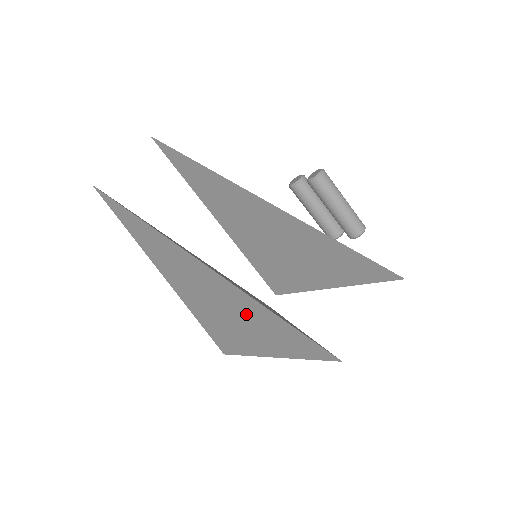
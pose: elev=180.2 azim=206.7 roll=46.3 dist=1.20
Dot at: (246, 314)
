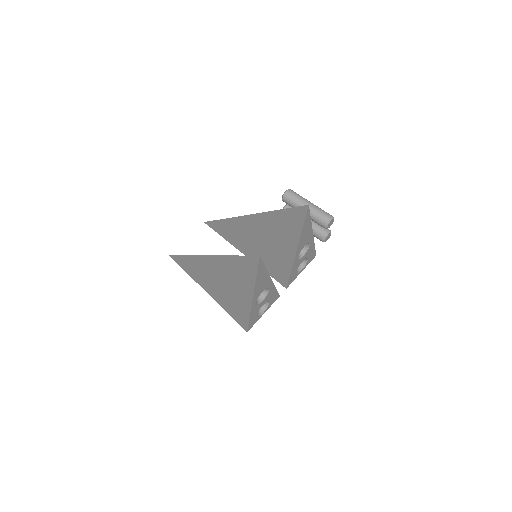
Dot at: (231, 274)
